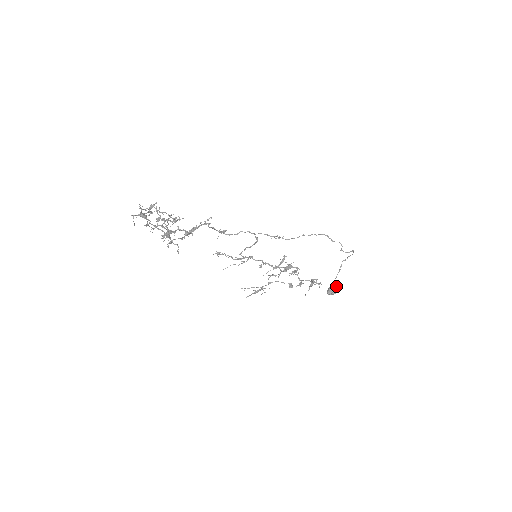
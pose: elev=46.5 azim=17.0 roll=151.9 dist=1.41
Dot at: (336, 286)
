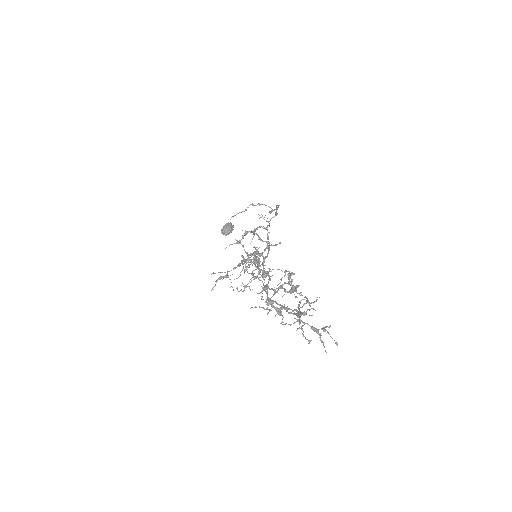
Dot at: occluded
